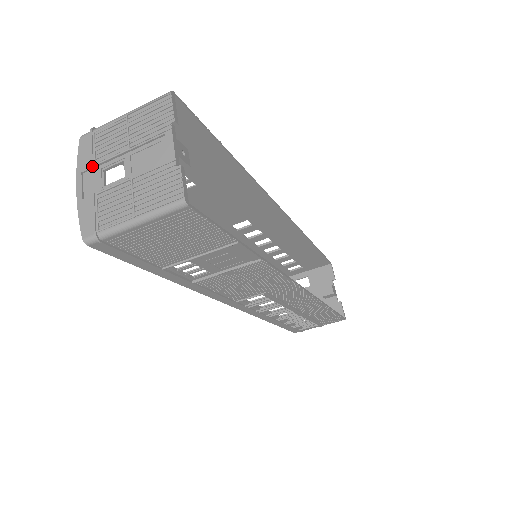
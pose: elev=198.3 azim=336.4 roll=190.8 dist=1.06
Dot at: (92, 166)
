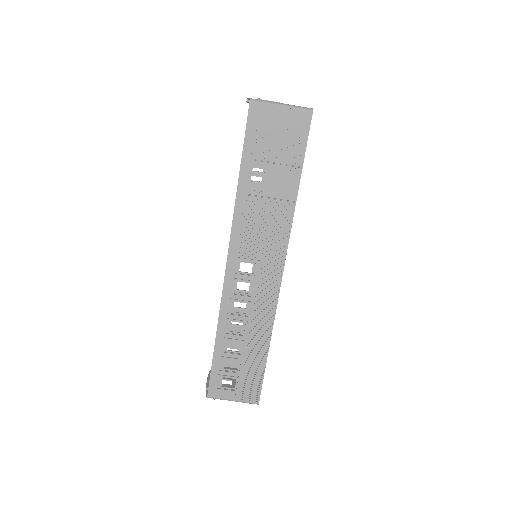
Dot at: occluded
